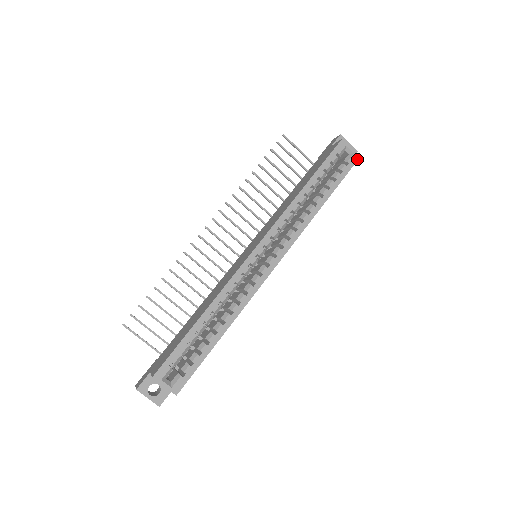
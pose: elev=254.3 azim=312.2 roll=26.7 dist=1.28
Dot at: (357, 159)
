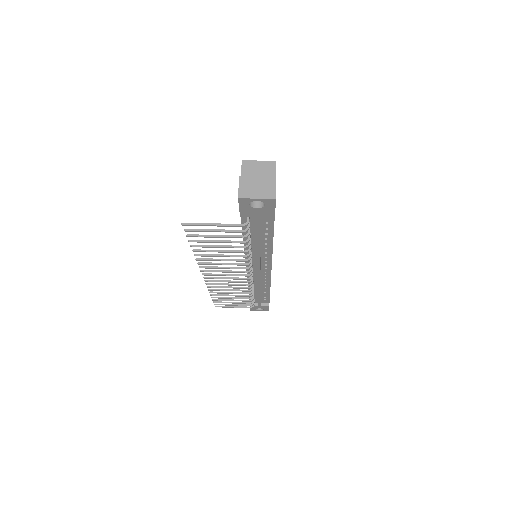
Dot at: occluded
